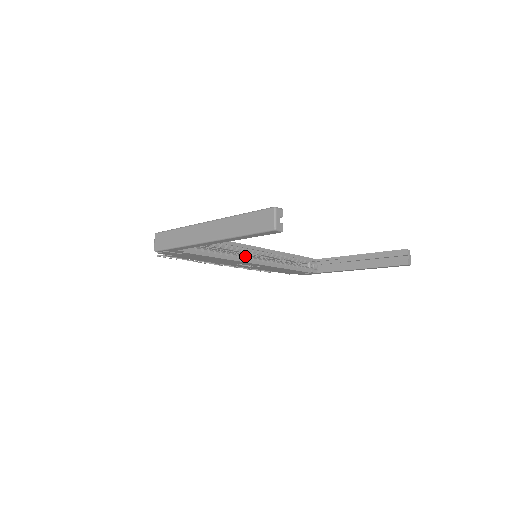
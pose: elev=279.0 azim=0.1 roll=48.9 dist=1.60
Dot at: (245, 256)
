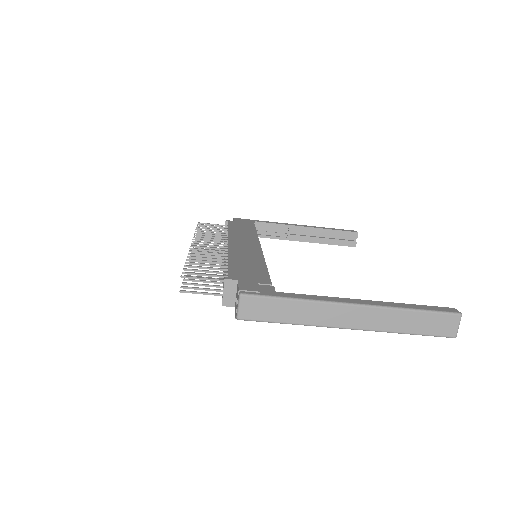
Dot at: occluded
